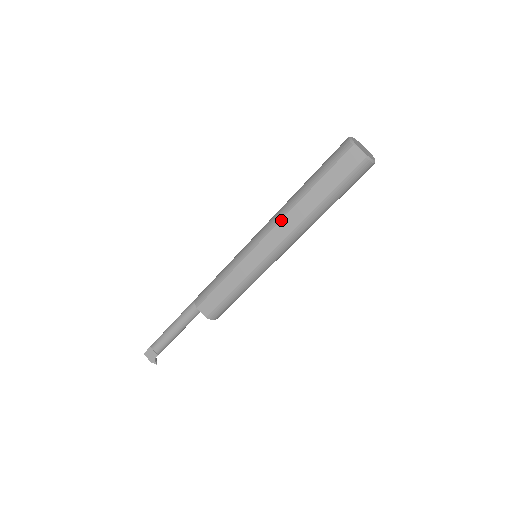
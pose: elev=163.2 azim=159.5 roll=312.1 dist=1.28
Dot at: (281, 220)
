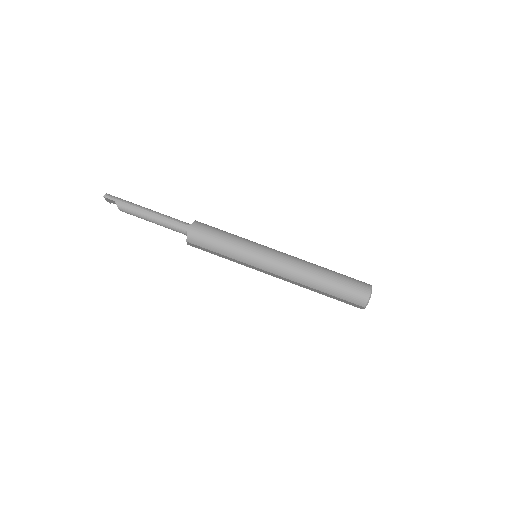
Dot at: (292, 281)
